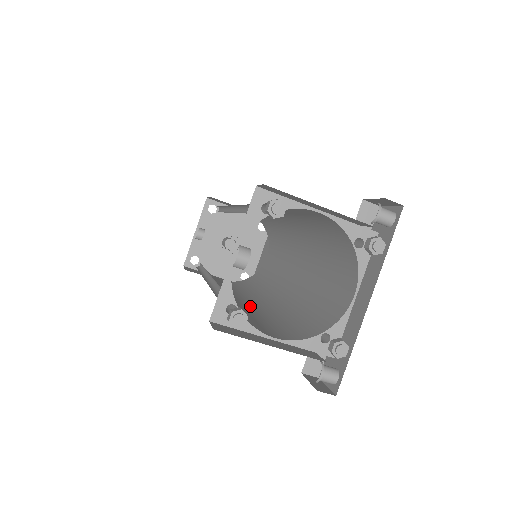
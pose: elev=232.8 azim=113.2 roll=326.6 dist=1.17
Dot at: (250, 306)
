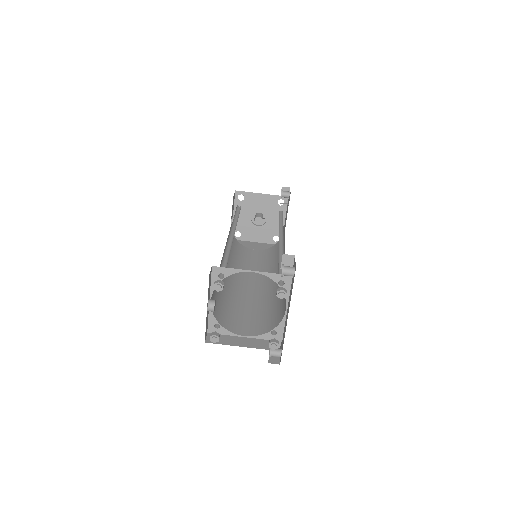
Dot at: (254, 293)
